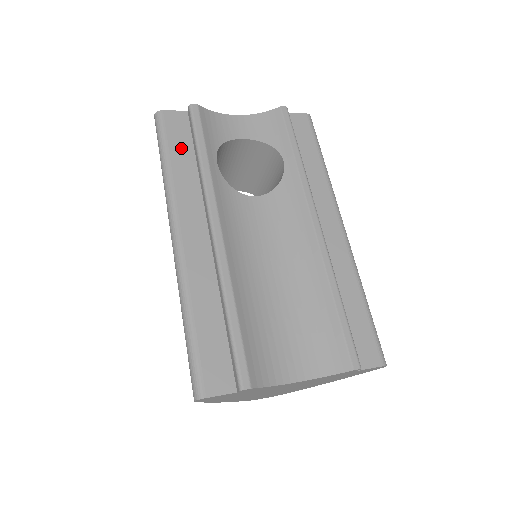
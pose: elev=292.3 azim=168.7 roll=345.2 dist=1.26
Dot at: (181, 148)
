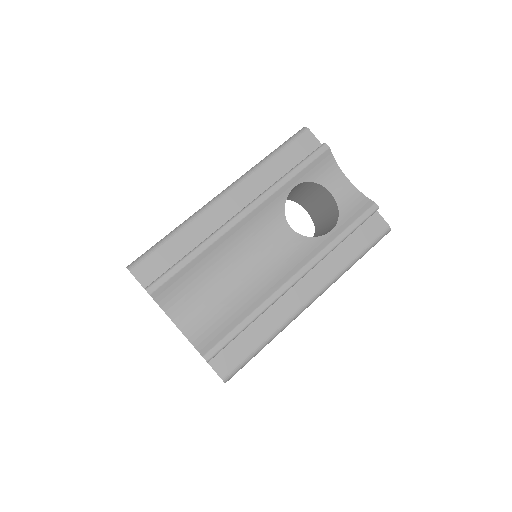
Dot at: (289, 158)
